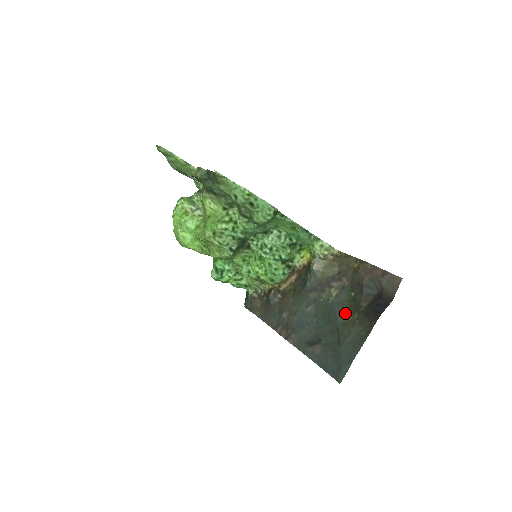
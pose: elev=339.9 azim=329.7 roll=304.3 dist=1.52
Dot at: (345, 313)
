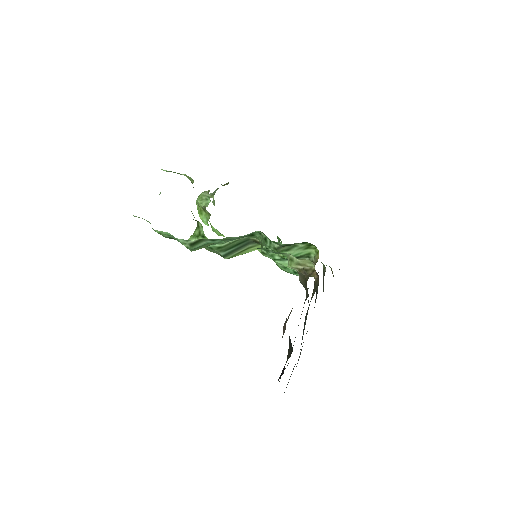
Dot at: occluded
